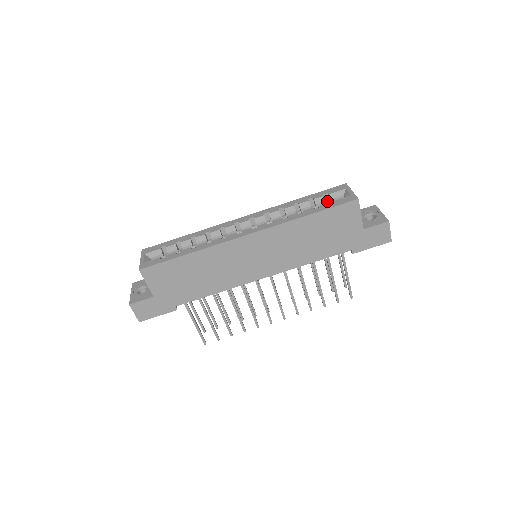
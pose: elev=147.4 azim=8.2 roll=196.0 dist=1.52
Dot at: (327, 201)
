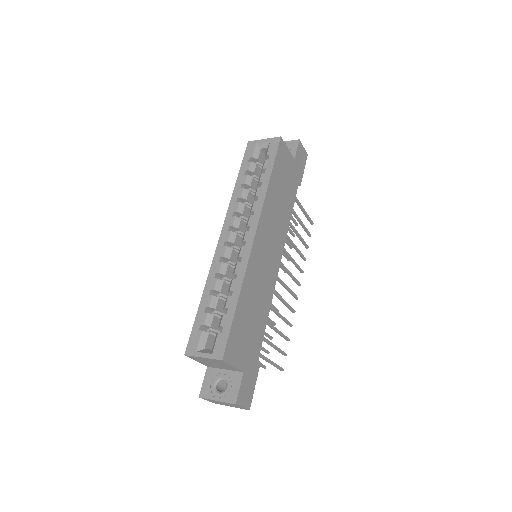
Dot at: occluded
